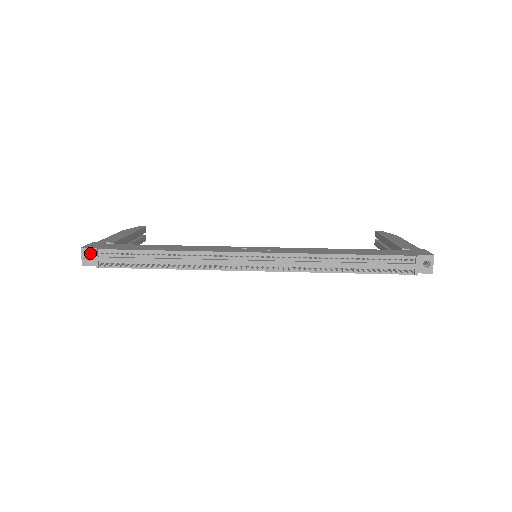
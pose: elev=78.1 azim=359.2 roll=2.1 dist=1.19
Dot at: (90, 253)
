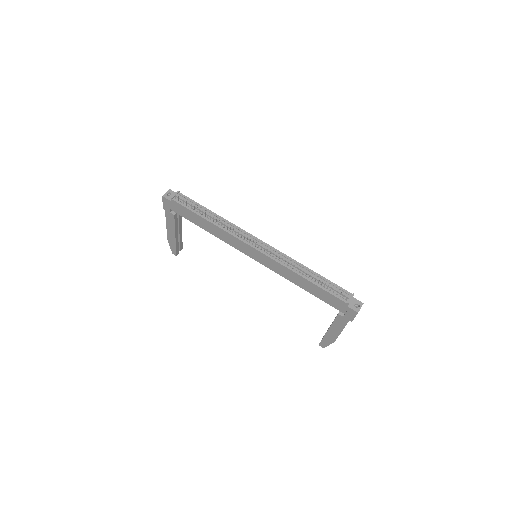
Dot at: (172, 194)
